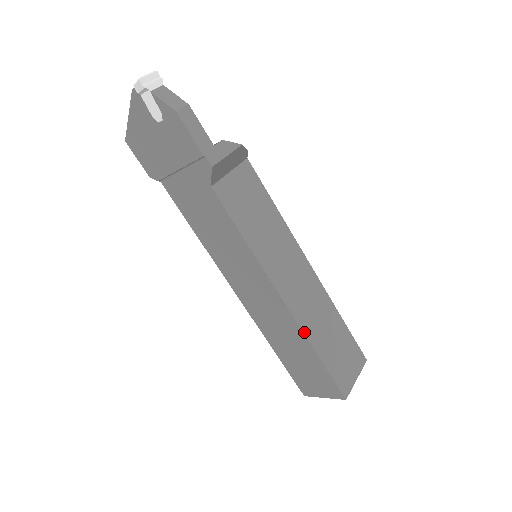
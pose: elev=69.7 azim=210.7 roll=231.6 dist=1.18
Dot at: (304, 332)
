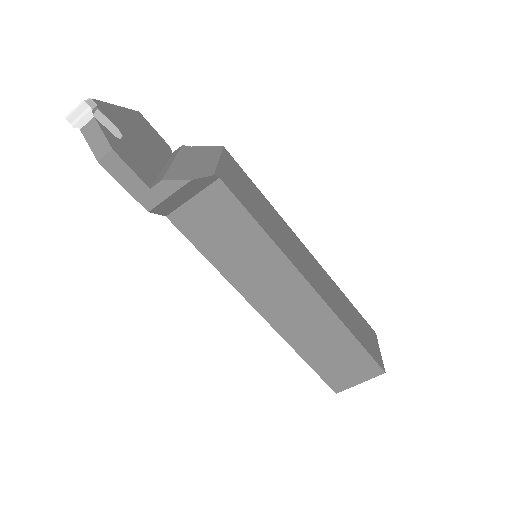
Dot at: (286, 340)
